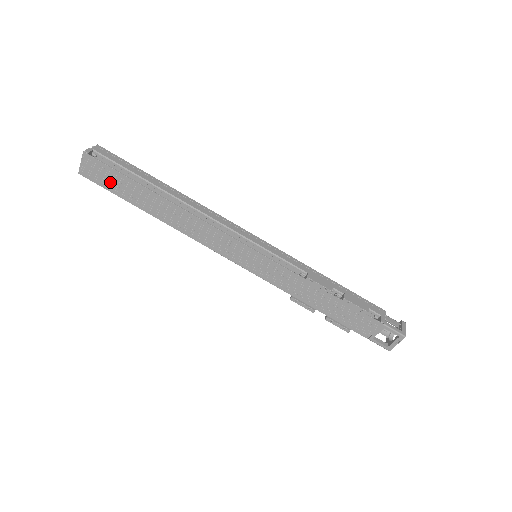
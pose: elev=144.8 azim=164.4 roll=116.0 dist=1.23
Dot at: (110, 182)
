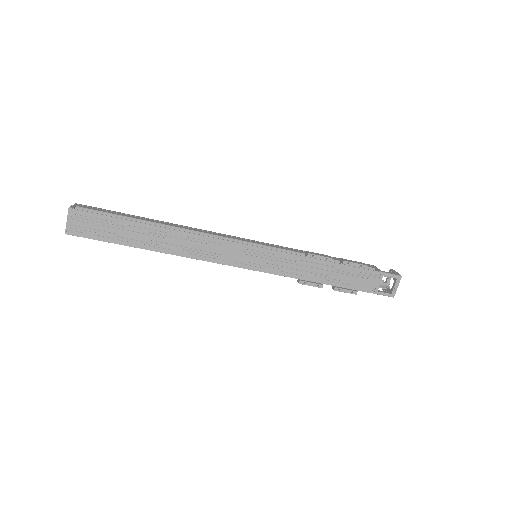
Dot at: (101, 231)
